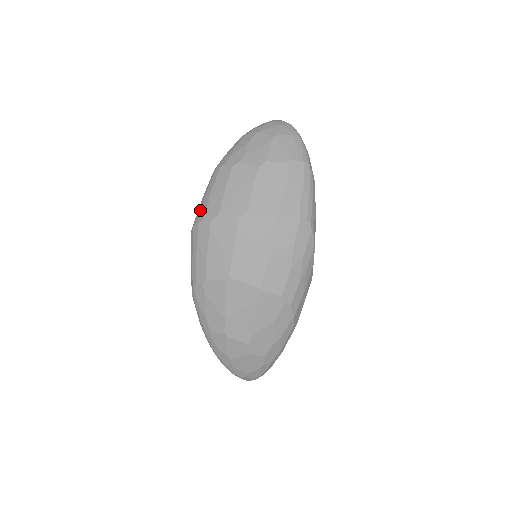
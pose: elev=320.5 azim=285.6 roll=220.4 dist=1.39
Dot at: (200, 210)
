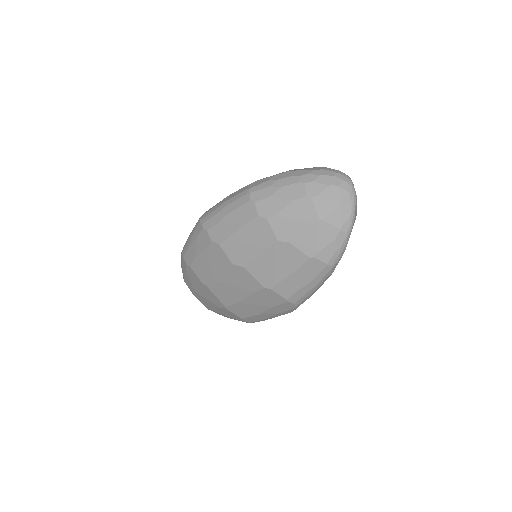
Dot at: (212, 216)
